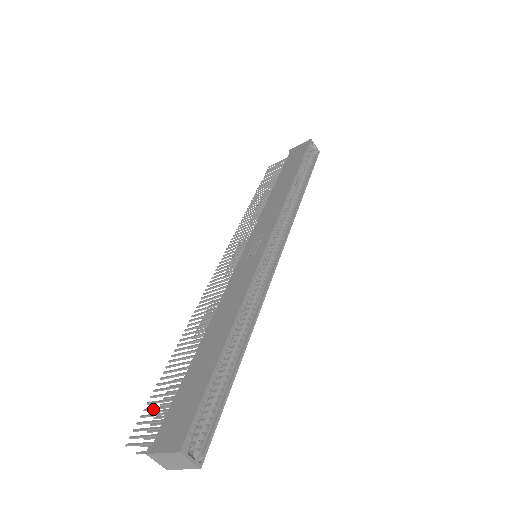
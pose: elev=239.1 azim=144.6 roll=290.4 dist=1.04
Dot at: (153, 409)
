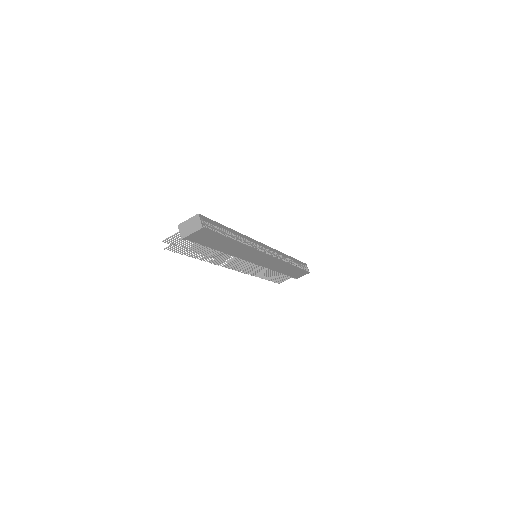
Dot at: occluded
